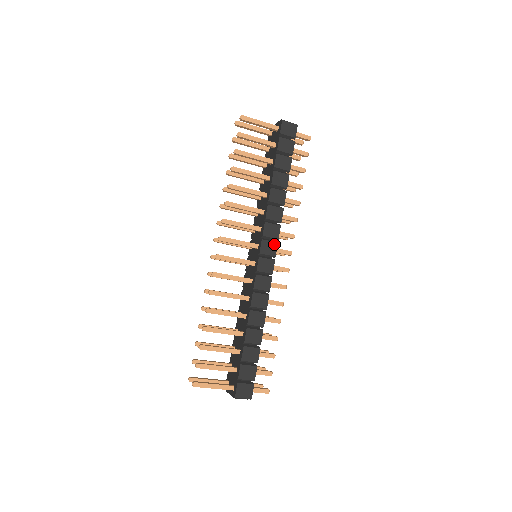
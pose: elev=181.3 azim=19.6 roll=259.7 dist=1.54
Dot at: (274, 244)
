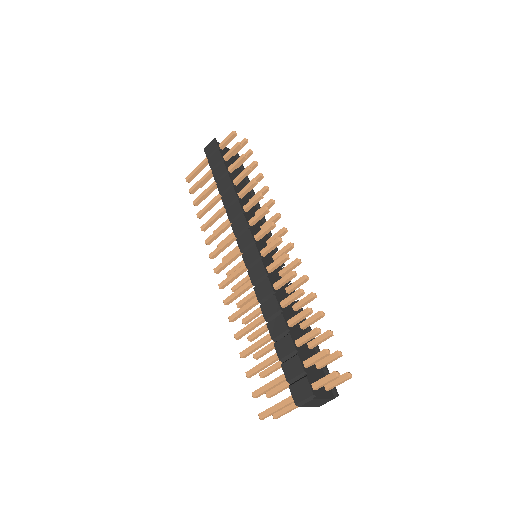
Dot at: (247, 233)
